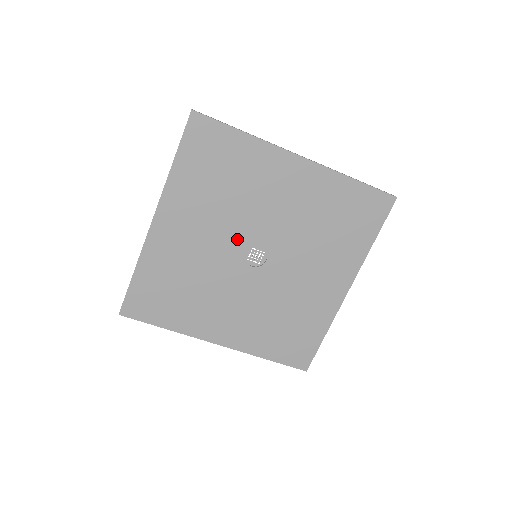
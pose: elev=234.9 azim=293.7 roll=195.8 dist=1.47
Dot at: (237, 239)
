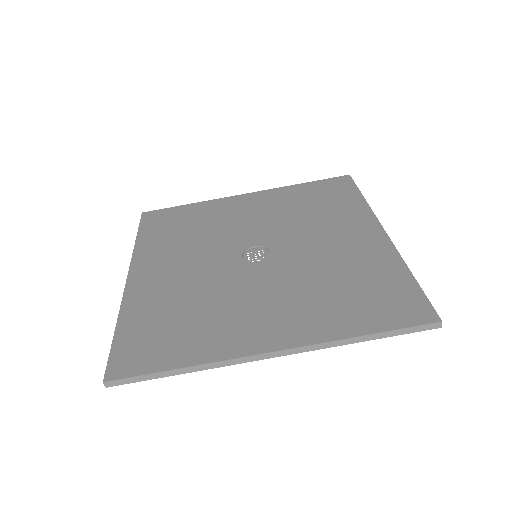
Dot at: (225, 252)
